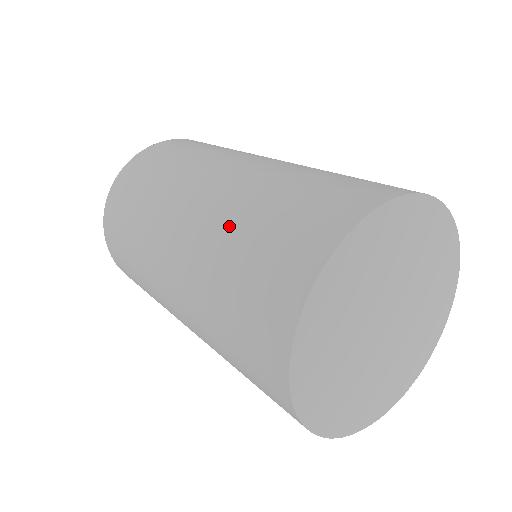
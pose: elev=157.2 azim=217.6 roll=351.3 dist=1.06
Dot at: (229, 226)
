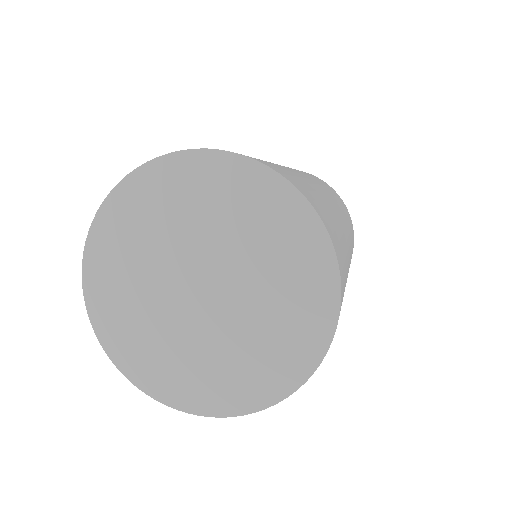
Dot at: occluded
